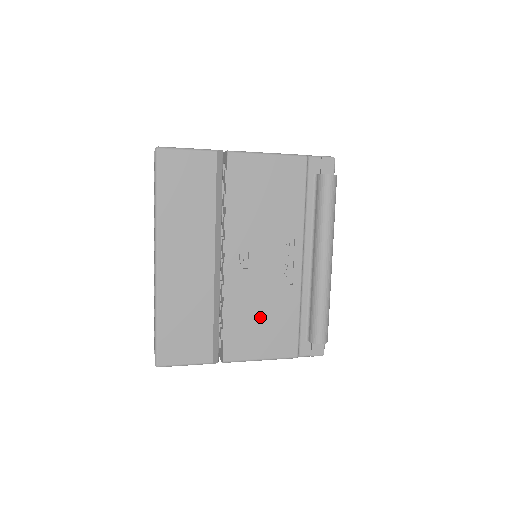
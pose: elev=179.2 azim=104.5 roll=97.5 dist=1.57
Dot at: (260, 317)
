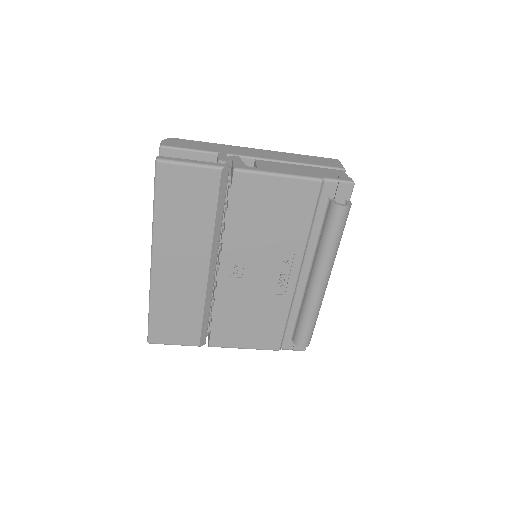
Dot at: (248, 317)
